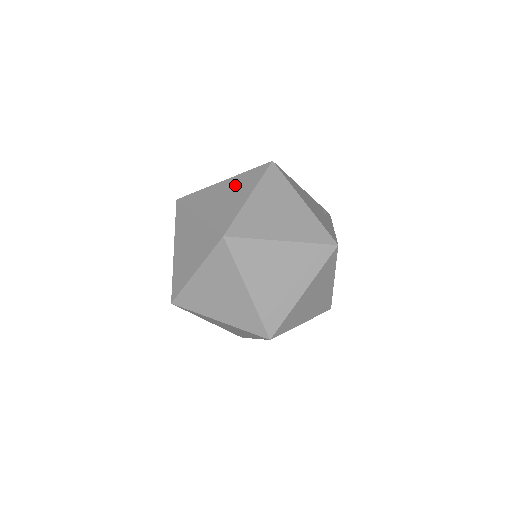
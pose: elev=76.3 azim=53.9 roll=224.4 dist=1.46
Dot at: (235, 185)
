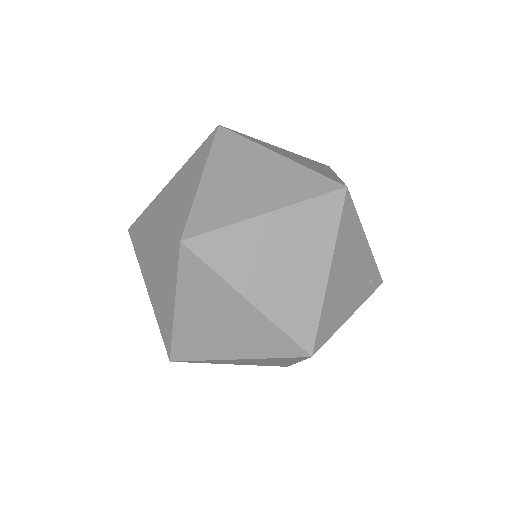
Dot at: (277, 176)
